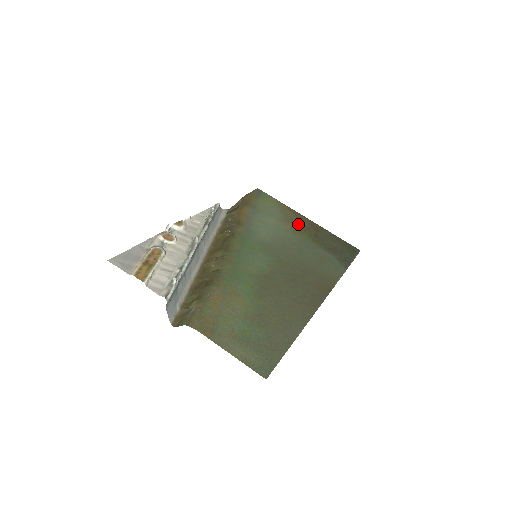
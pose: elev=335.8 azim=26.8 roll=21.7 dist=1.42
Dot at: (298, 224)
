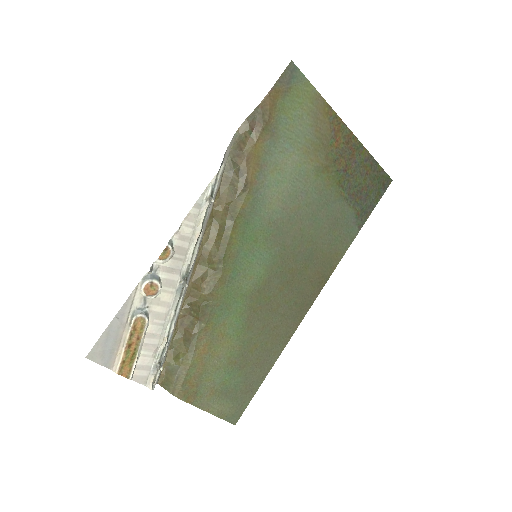
Dot at: (329, 150)
